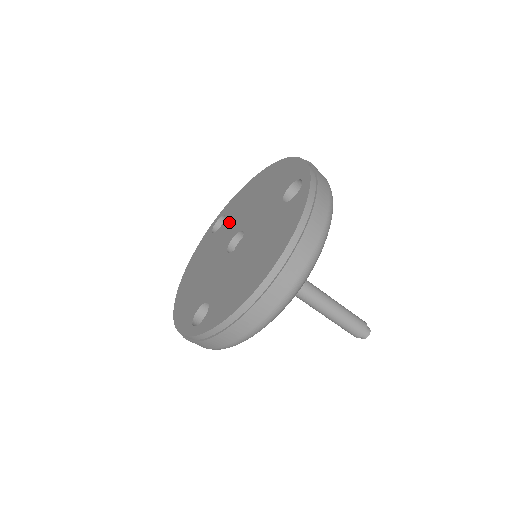
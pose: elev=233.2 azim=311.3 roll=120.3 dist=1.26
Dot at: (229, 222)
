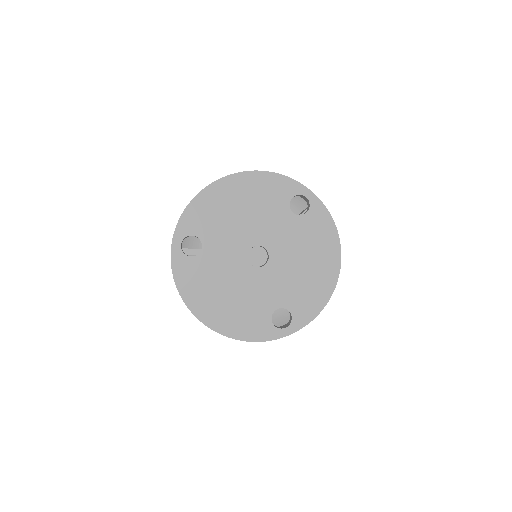
Dot at: (217, 241)
